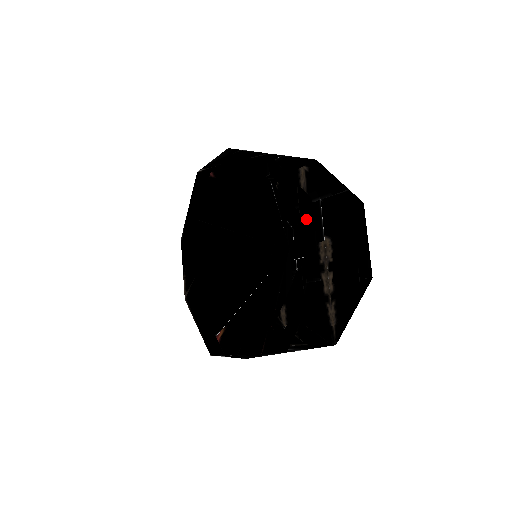
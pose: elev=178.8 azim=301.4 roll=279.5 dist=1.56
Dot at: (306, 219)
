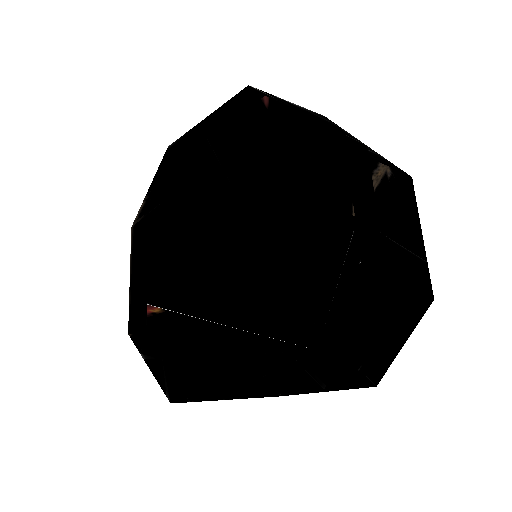
Dot at: (360, 299)
